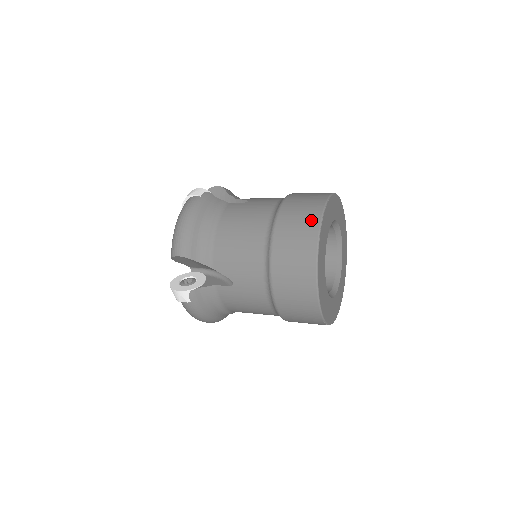
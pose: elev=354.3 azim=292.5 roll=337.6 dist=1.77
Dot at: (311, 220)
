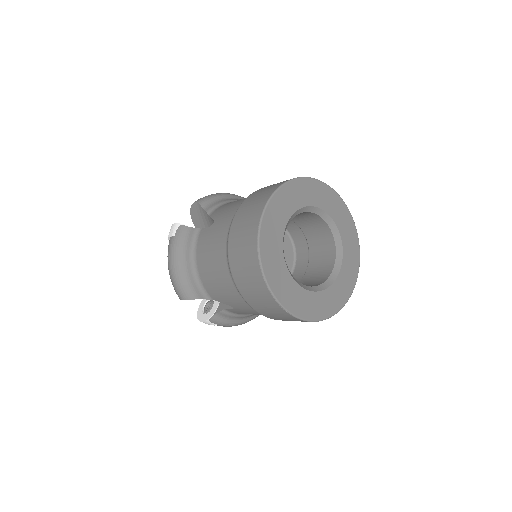
Dot at: occluded
